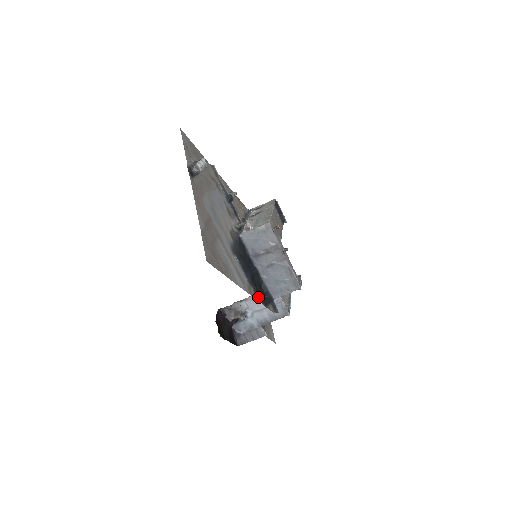
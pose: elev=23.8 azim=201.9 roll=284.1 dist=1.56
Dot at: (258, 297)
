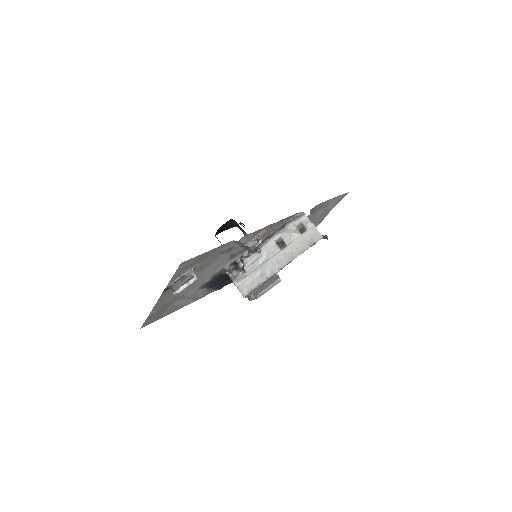
Dot at: (217, 289)
